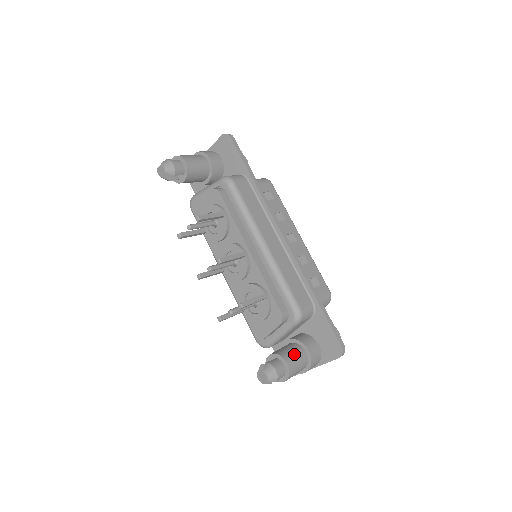
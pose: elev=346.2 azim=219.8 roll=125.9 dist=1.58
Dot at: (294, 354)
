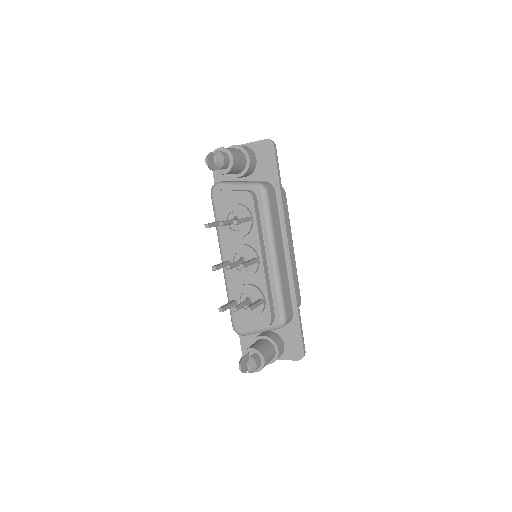
Dot at: (269, 352)
